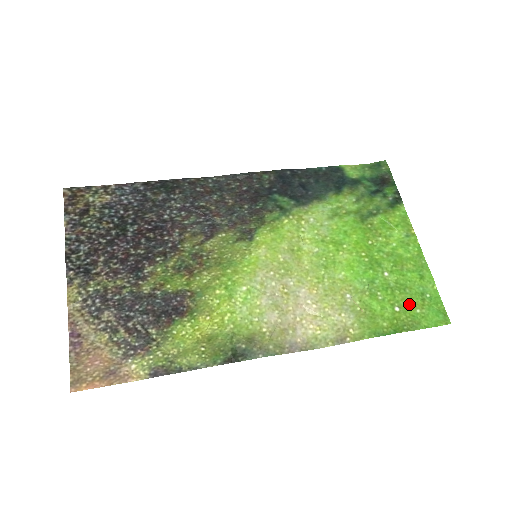
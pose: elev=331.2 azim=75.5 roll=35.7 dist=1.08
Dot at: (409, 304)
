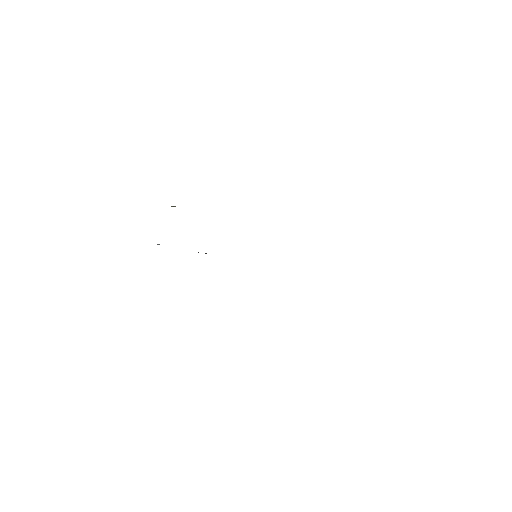
Dot at: occluded
